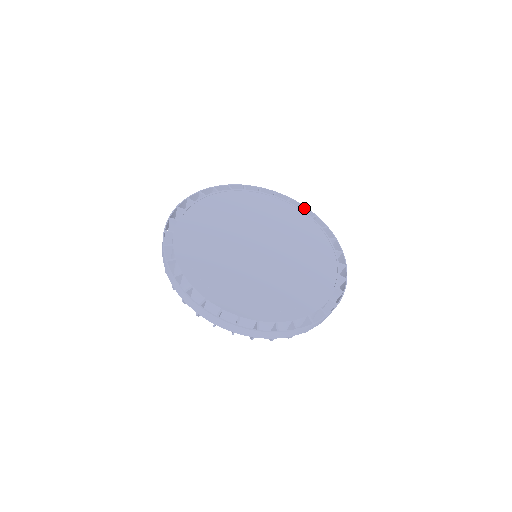
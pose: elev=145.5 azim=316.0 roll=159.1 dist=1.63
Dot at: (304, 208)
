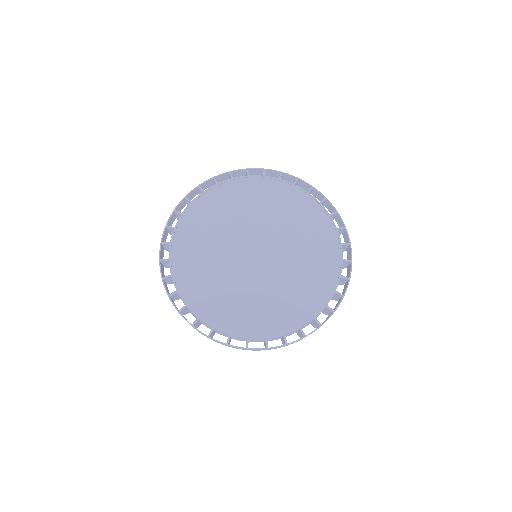
Dot at: (265, 171)
